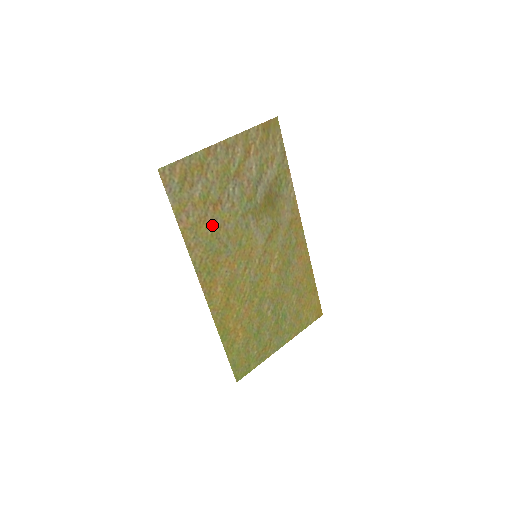
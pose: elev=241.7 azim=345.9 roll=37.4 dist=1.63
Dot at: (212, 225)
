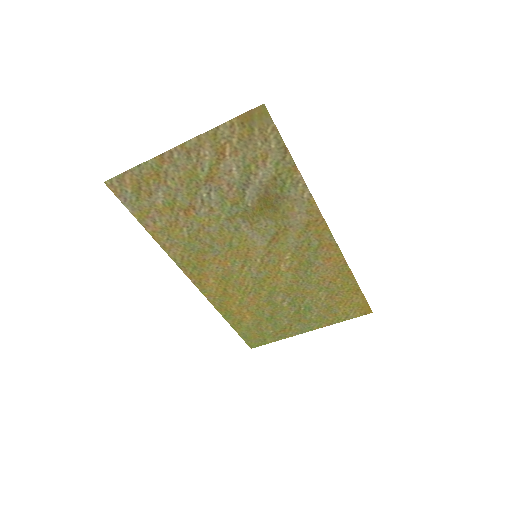
Dot at: (188, 228)
